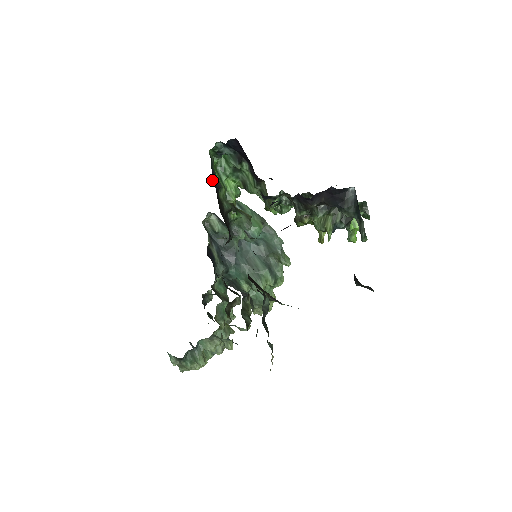
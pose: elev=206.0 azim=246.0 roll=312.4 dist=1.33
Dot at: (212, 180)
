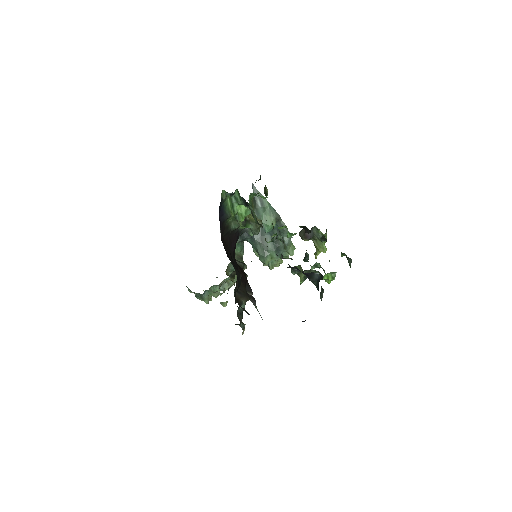
Dot at: (219, 217)
